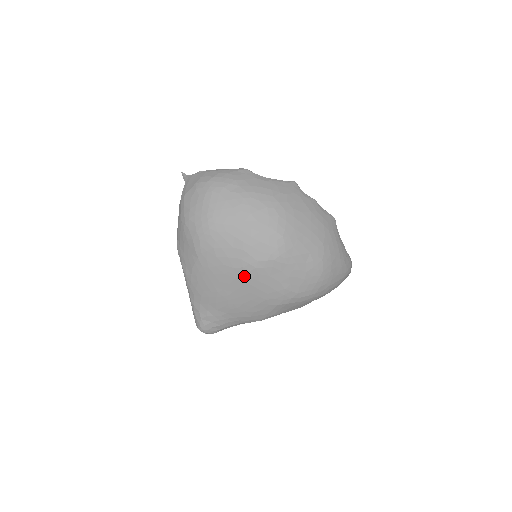
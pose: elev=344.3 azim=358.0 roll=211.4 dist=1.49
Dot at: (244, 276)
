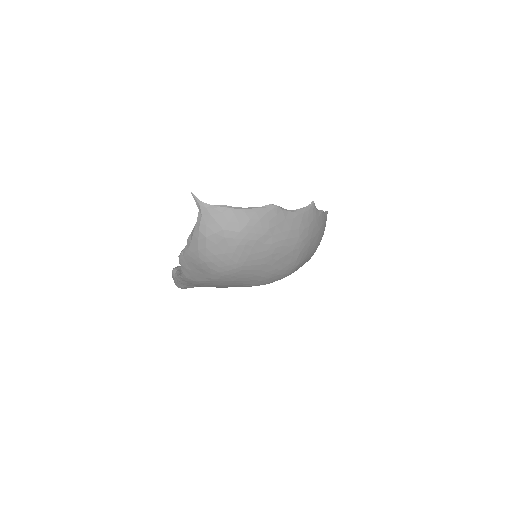
Dot at: (251, 286)
